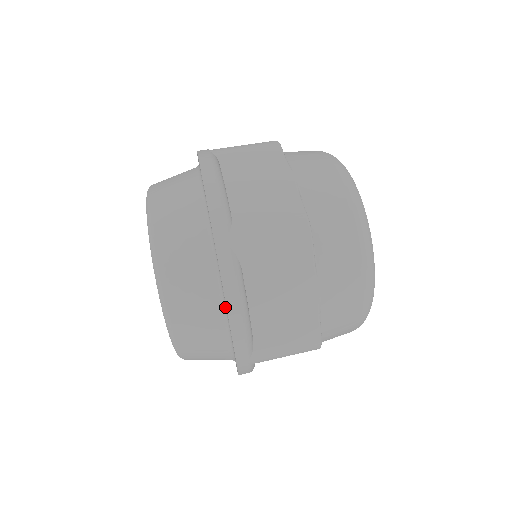
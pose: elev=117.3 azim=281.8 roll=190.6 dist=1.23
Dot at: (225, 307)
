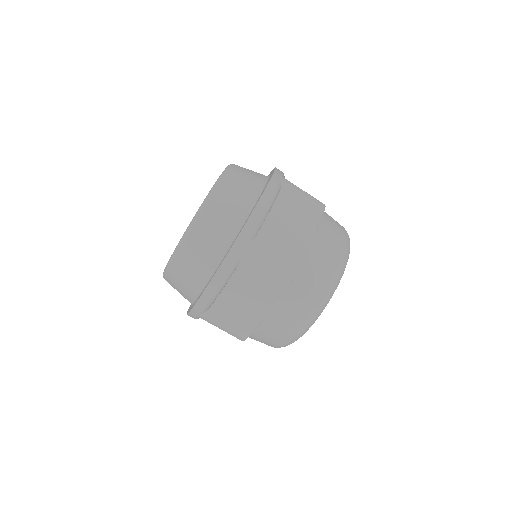
Dot at: occluded
